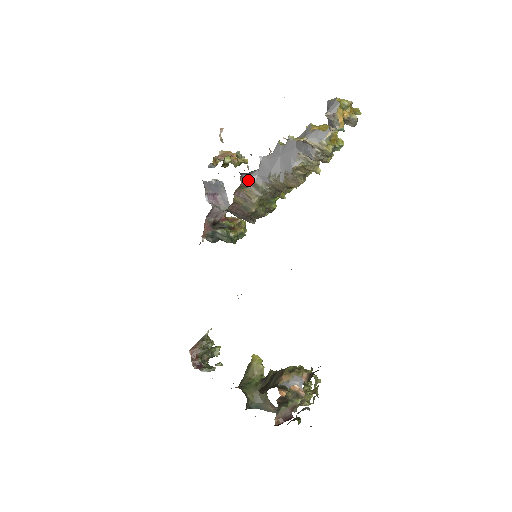
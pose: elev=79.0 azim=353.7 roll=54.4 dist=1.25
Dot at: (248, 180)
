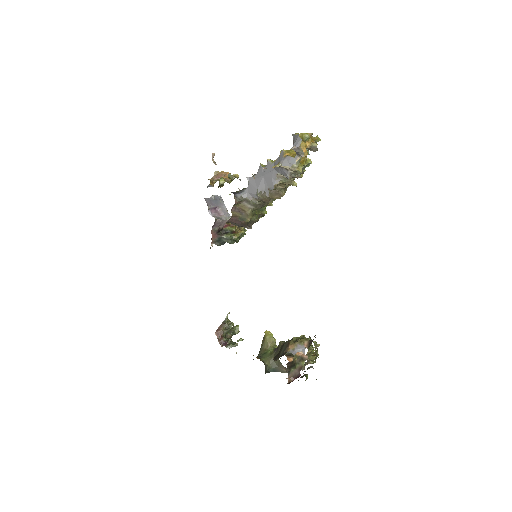
Dot at: (241, 198)
